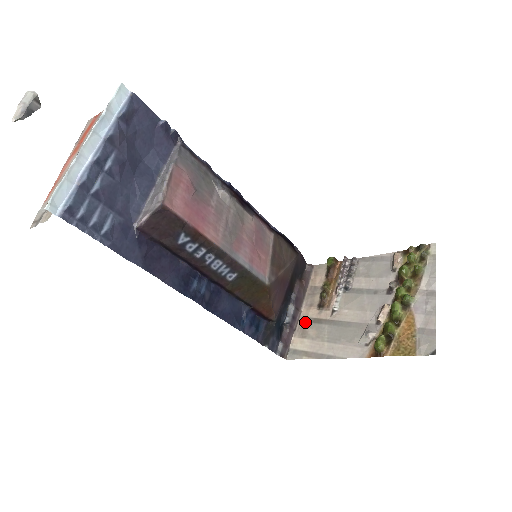
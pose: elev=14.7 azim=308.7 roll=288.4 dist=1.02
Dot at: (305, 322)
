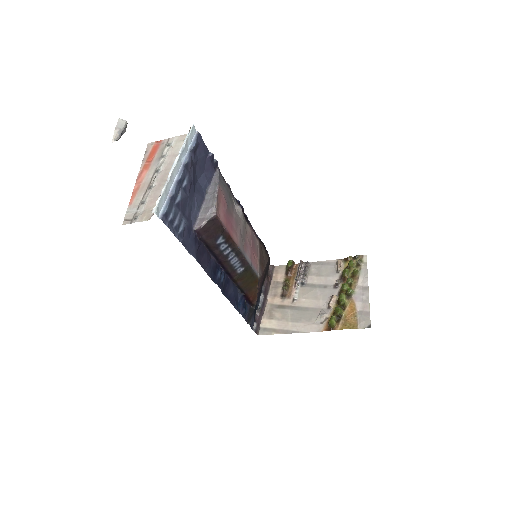
Dot at: (271, 308)
